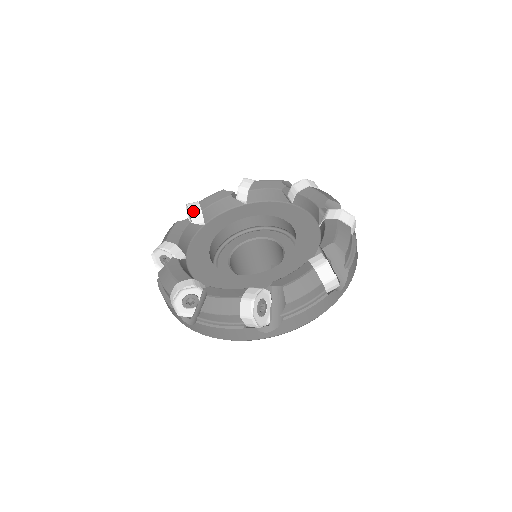
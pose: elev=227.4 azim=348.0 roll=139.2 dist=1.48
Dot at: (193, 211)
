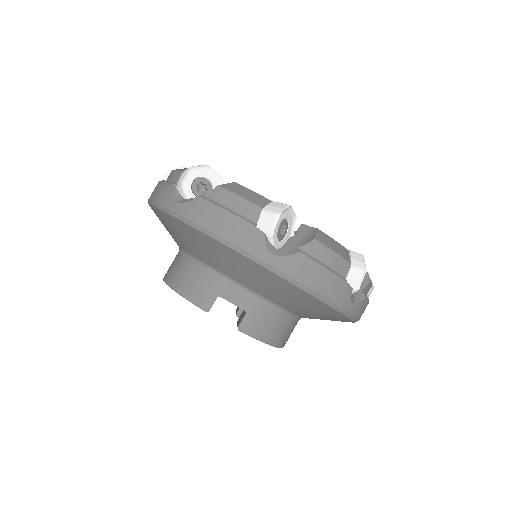
Dot at: occluded
